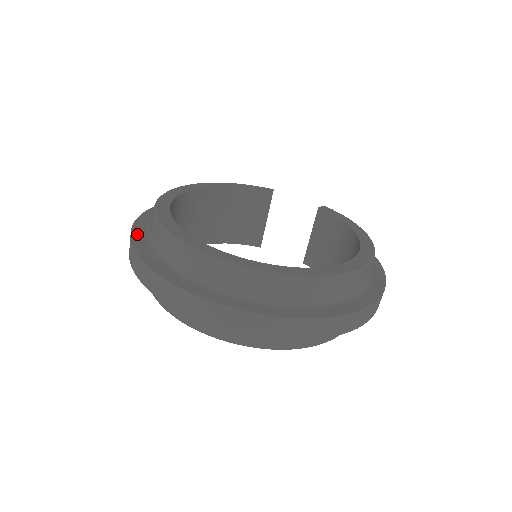
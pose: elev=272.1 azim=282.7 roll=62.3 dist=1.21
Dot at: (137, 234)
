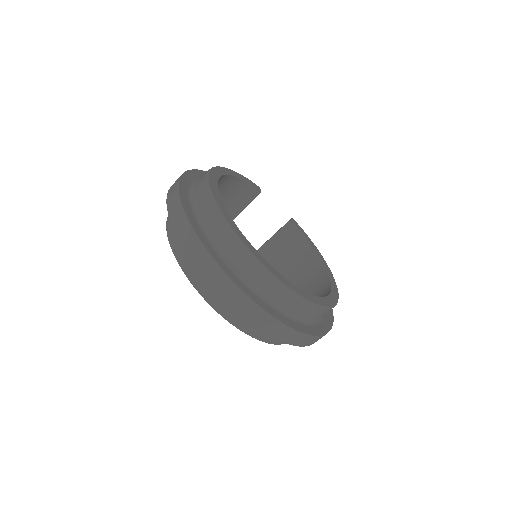
Dot at: (192, 219)
